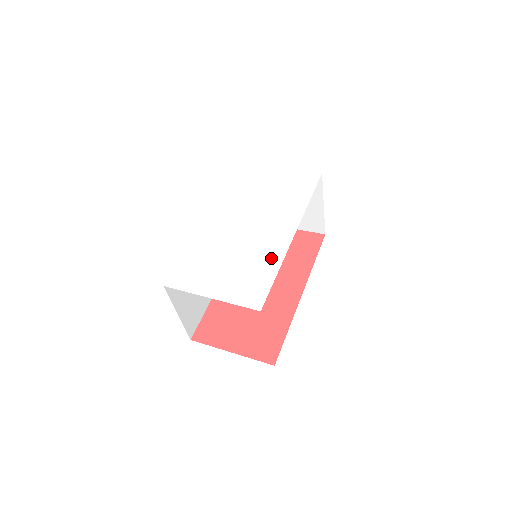
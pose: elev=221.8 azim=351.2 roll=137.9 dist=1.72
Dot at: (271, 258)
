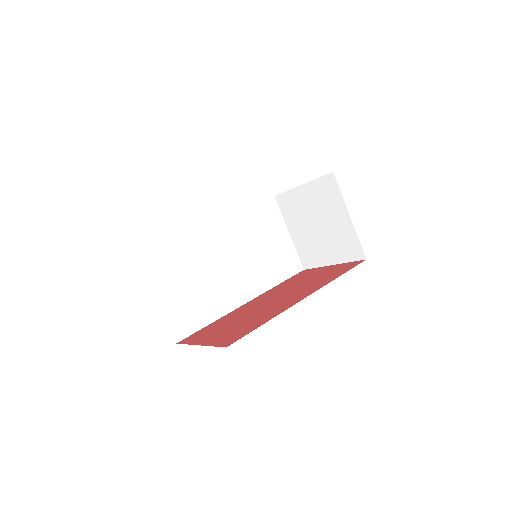
Dot at: occluded
